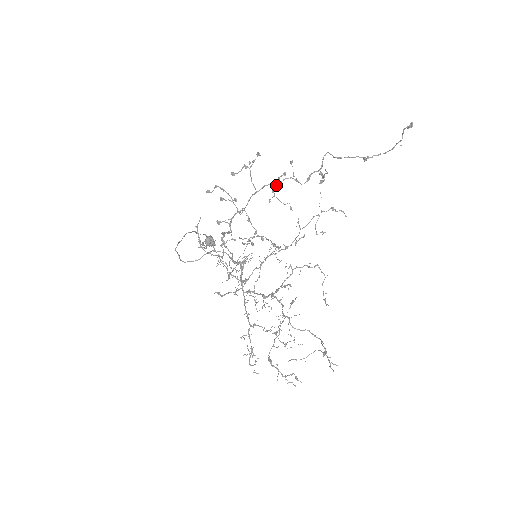
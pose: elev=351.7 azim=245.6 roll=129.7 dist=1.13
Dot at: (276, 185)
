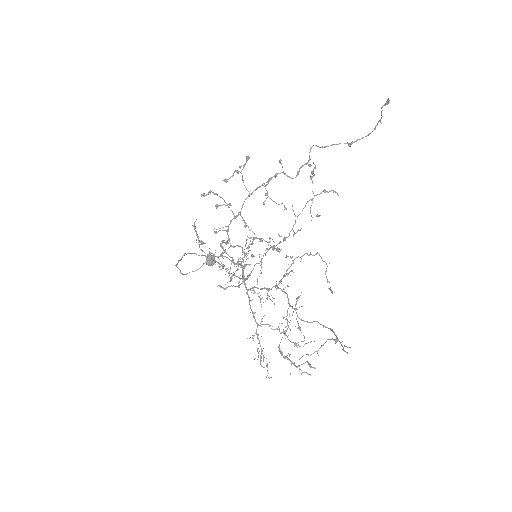
Dot at: (268, 182)
